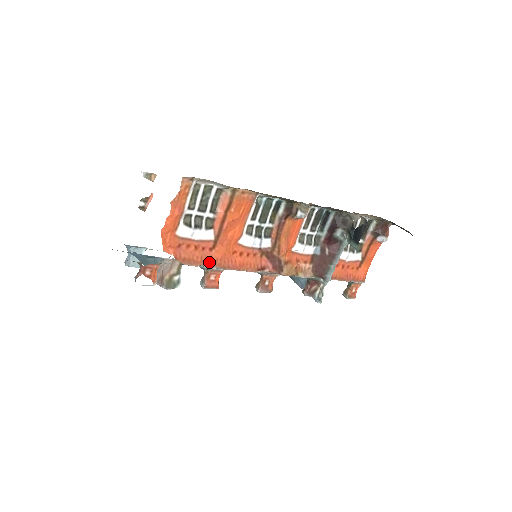
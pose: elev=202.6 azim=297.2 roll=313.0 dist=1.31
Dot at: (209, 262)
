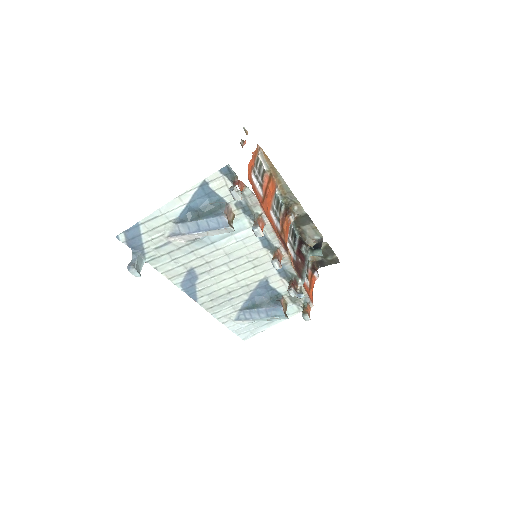
Dot at: (263, 208)
